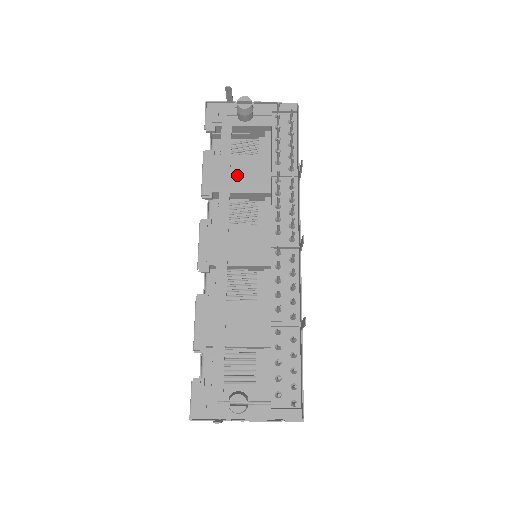
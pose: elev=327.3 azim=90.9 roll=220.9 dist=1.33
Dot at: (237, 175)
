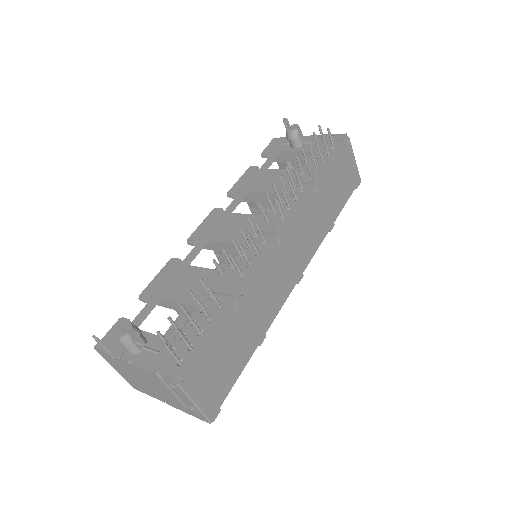
Dot at: (263, 181)
